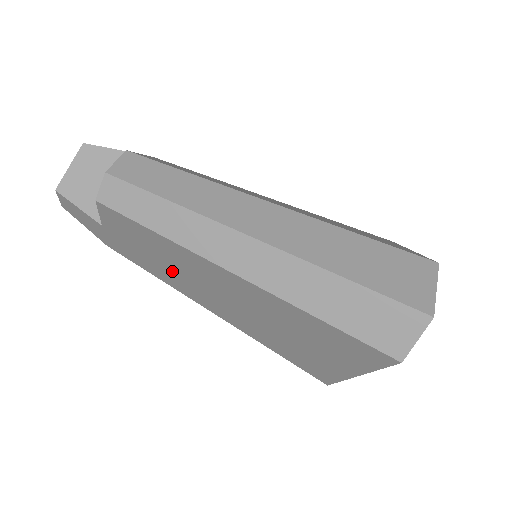
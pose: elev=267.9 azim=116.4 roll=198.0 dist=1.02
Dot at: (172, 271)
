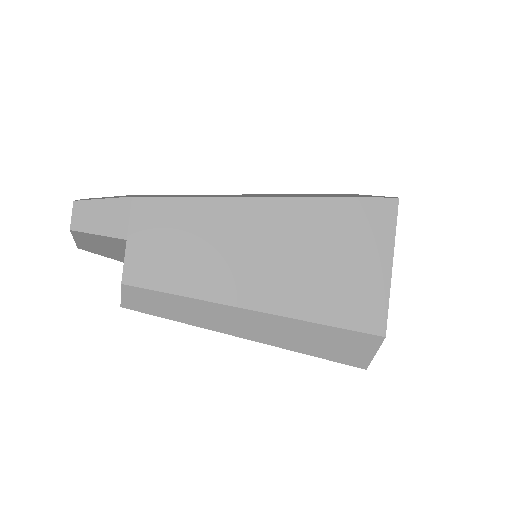
Dot at: occluded
